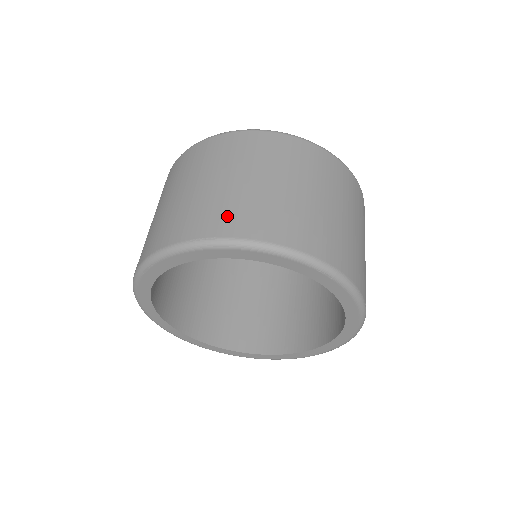
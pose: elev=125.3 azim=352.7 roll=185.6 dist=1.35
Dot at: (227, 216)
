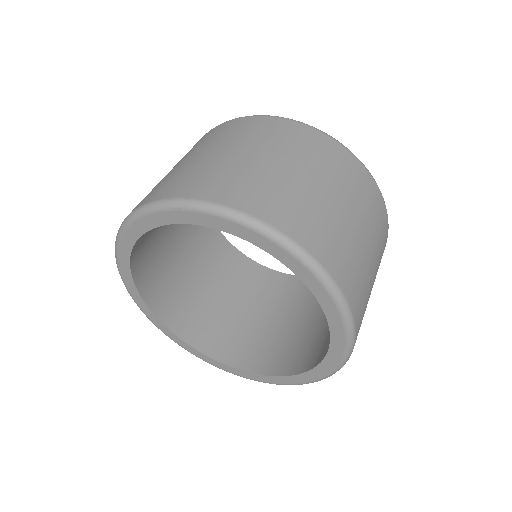
Dot at: (294, 213)
